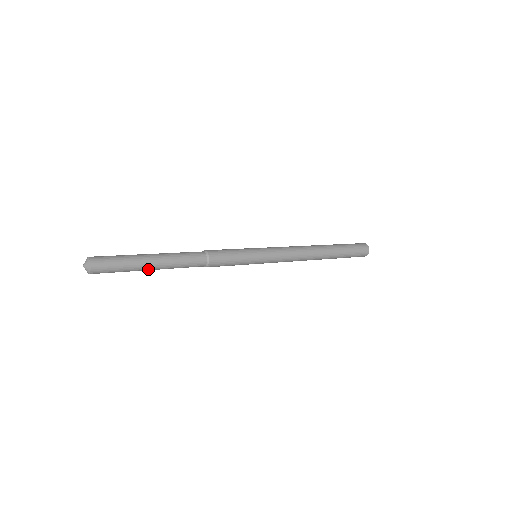
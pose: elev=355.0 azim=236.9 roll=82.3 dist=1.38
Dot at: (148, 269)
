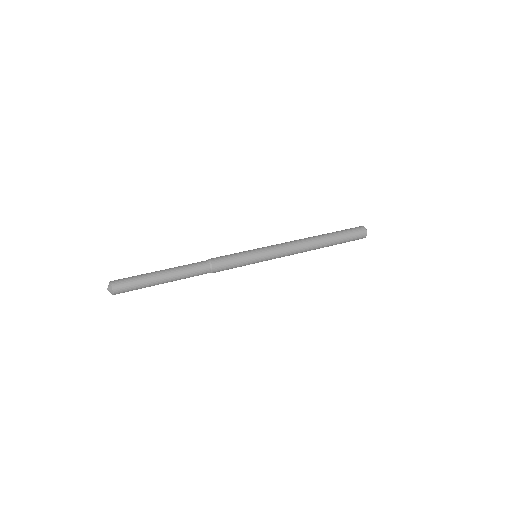
Dot at: occluded
